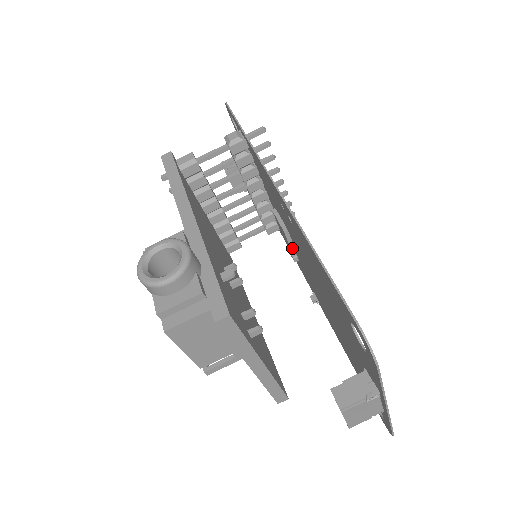
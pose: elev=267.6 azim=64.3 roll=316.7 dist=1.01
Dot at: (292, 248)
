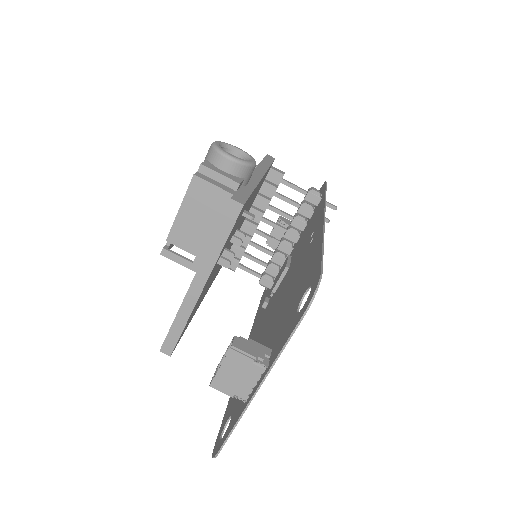
Dot at: (276, 287)
